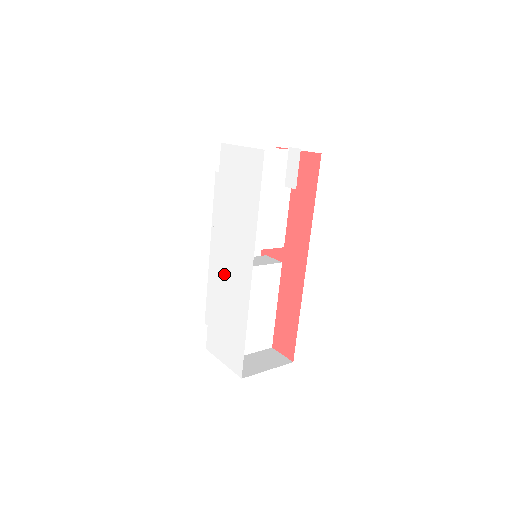
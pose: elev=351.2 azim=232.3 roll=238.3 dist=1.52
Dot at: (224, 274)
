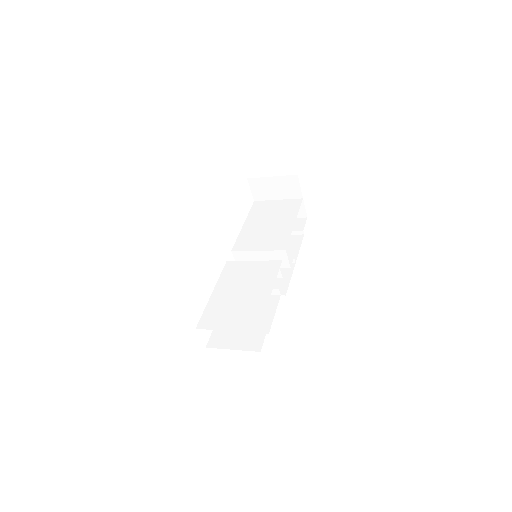
Dot at: occluded
